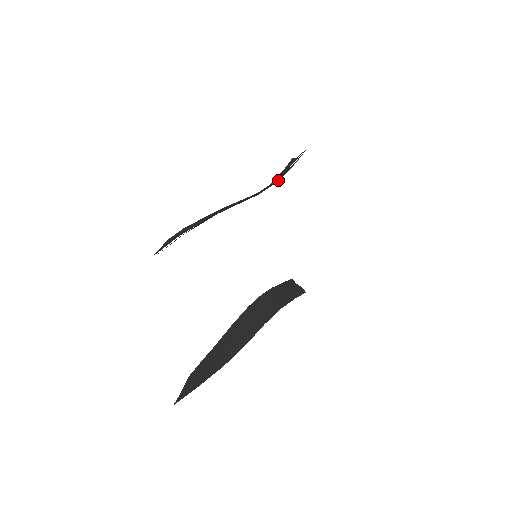
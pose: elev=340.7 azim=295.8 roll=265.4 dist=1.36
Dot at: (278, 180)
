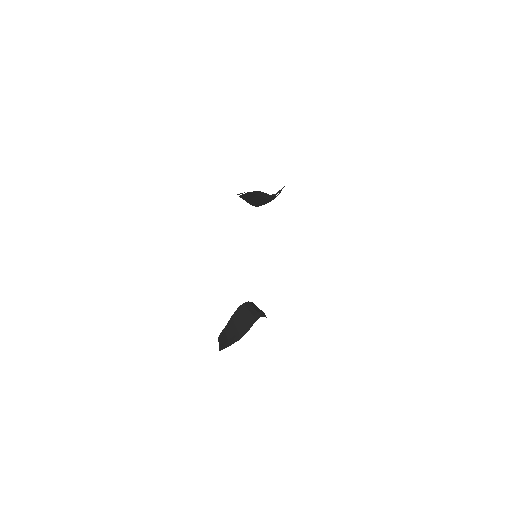
Dot at: occluded
